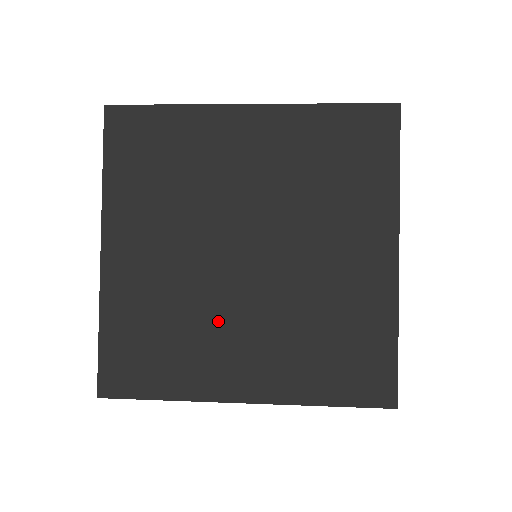
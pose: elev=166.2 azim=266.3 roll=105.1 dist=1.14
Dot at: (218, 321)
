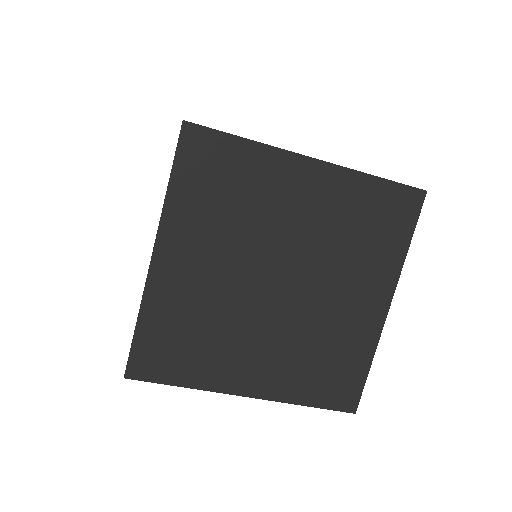
Dot at: occluded
